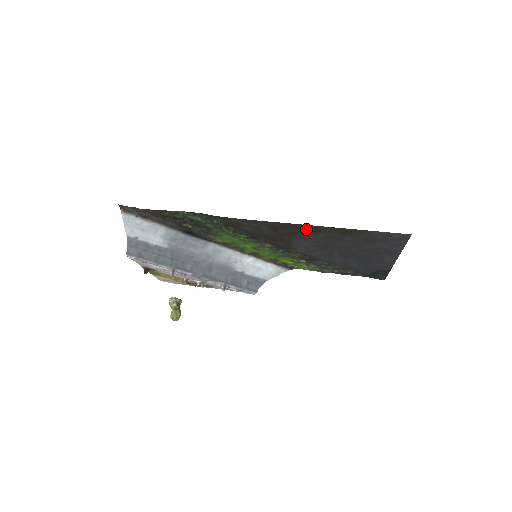
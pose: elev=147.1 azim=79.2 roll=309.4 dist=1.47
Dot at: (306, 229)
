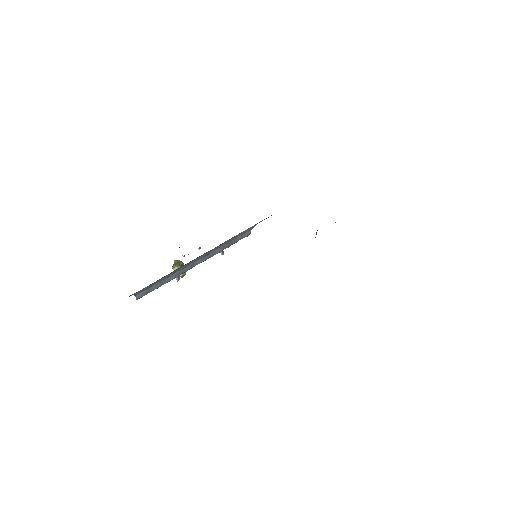
Dot at: occluded
